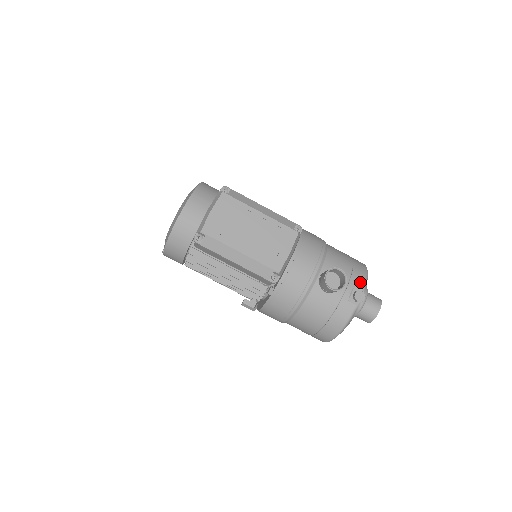
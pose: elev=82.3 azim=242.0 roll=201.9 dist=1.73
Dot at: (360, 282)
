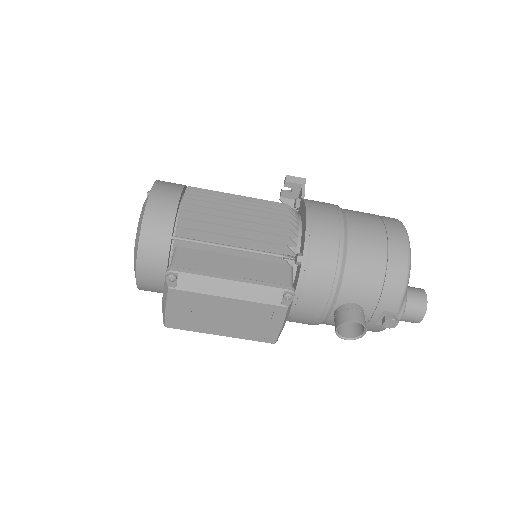
Dot at: (392, 305)
